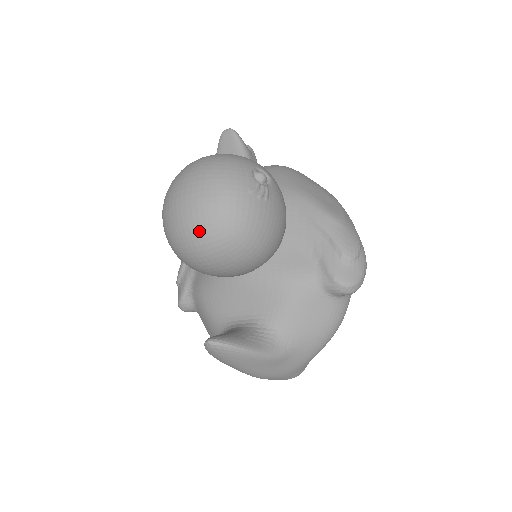
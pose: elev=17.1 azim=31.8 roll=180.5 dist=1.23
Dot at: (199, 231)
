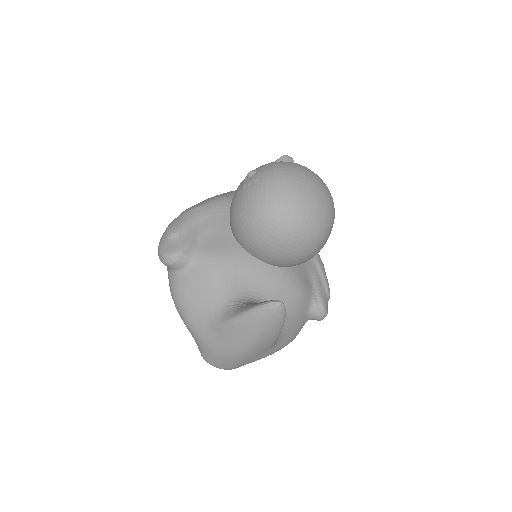
Dot at: (311, 217)
